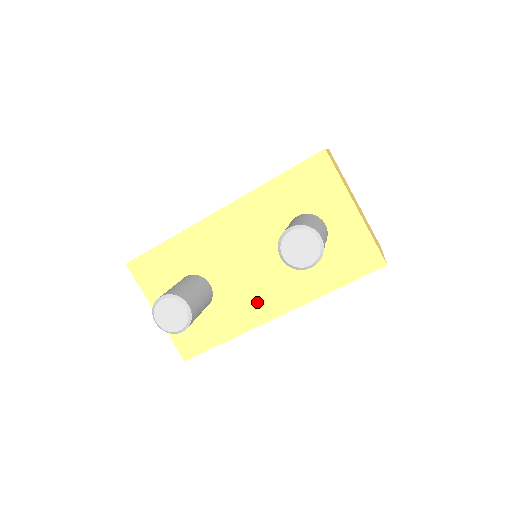
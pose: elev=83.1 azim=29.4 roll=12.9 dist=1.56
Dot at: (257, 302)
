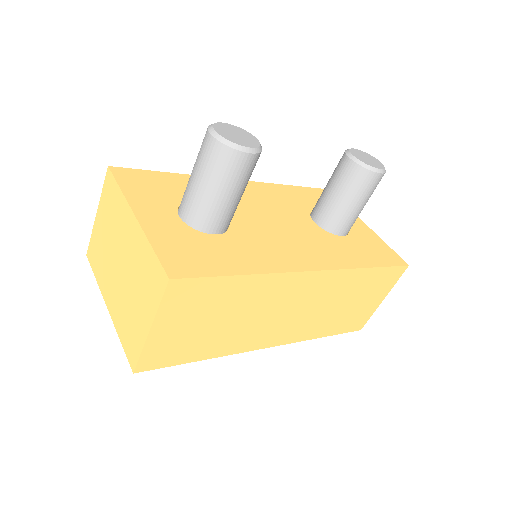
Dot at: (287, 250)
